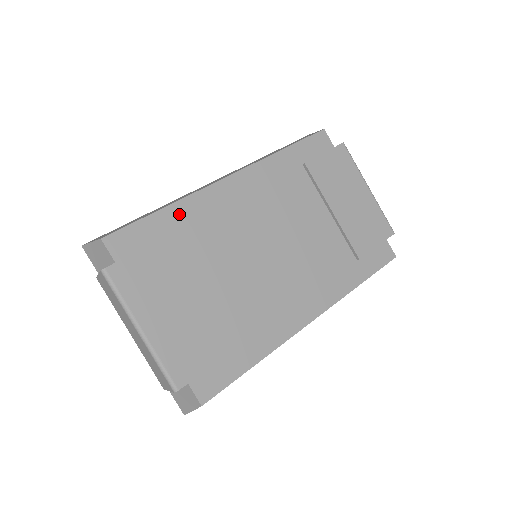
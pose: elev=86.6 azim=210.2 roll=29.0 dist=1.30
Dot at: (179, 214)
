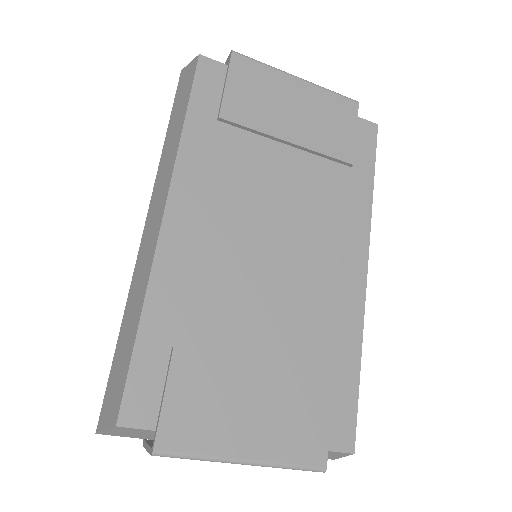
Dot at: (160, 312)
